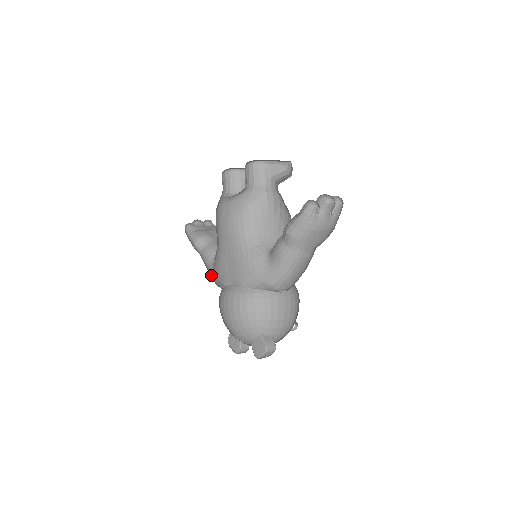
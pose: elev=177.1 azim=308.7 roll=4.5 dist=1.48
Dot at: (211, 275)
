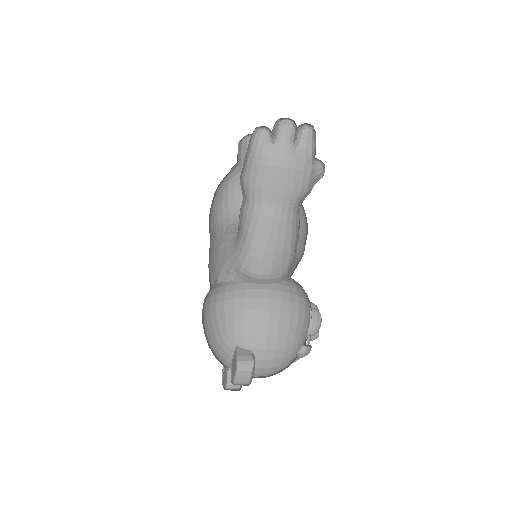
Dot at: occluded
